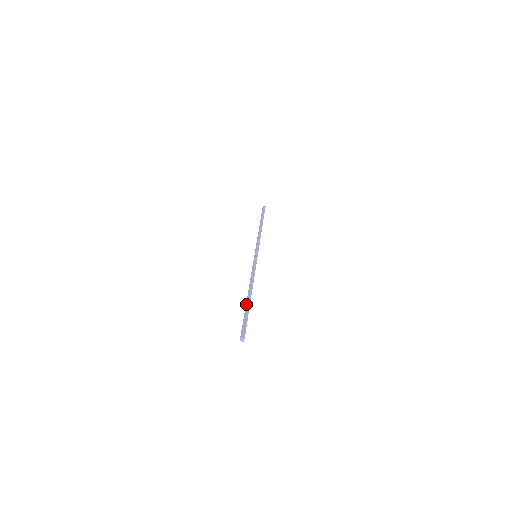
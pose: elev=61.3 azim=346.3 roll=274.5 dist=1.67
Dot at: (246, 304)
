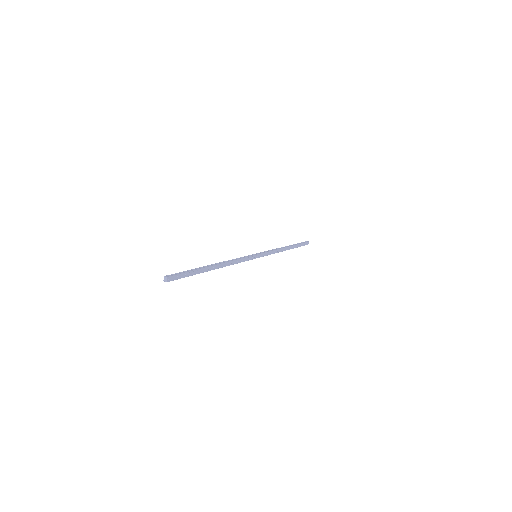
Dot at: (200, 267)
